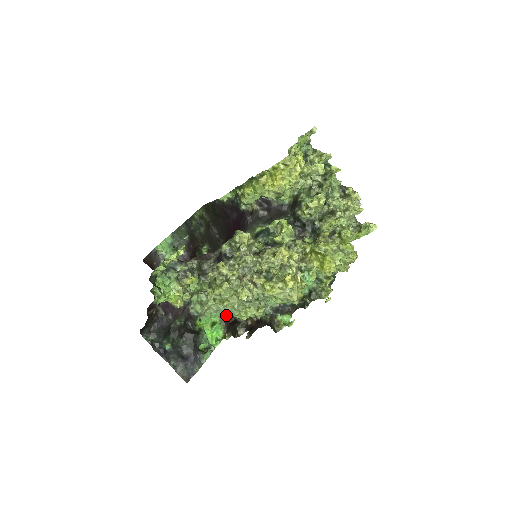
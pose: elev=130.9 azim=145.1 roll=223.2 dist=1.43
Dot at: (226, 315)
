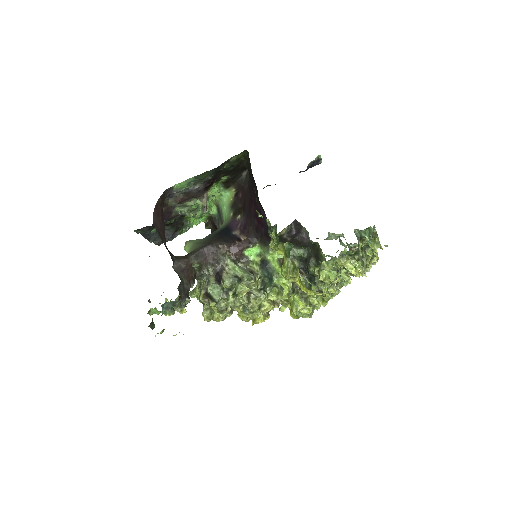
Dot at: (214, 217)
